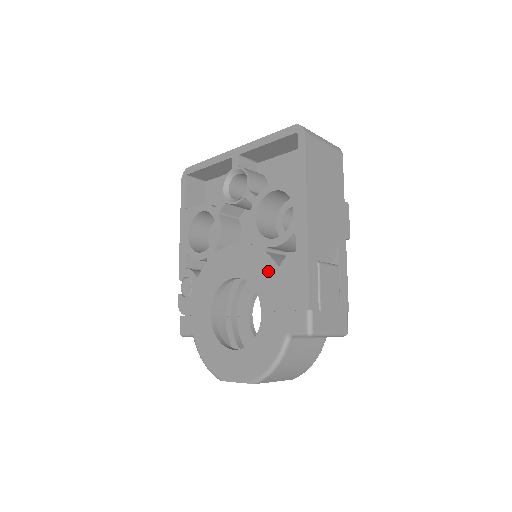
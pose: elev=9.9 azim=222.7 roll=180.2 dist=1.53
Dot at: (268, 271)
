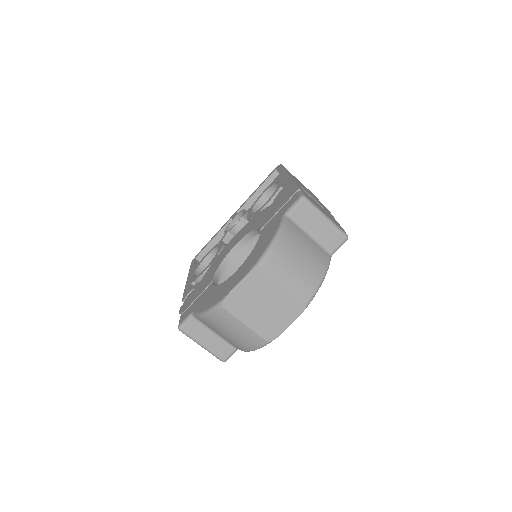
Dot at: (263, 214)
